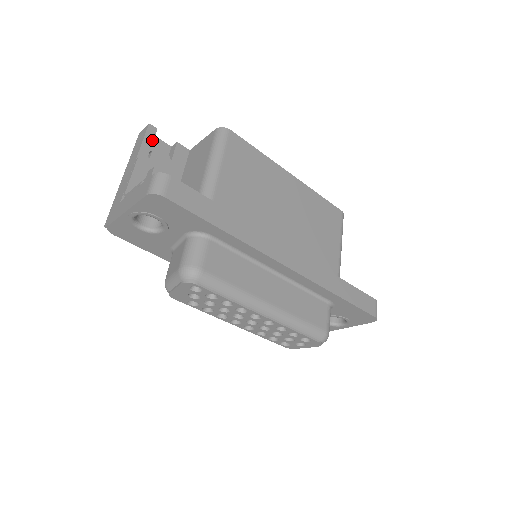
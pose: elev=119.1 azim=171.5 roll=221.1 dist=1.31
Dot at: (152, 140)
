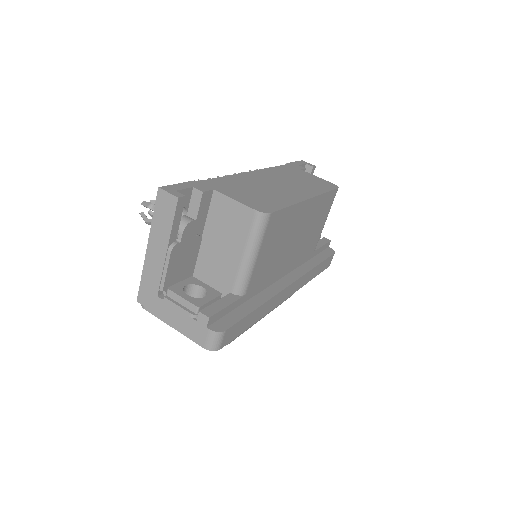
Dot at: (181, 214)
